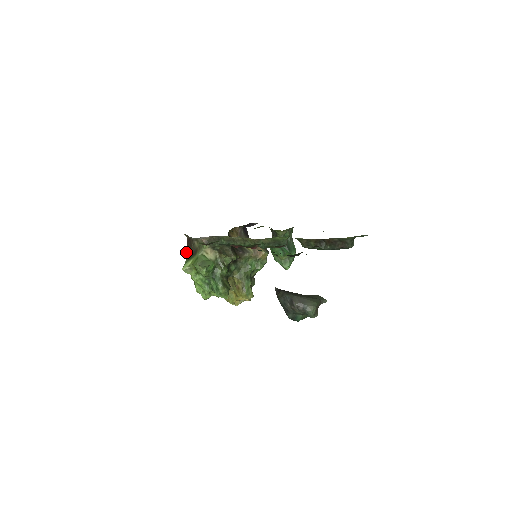
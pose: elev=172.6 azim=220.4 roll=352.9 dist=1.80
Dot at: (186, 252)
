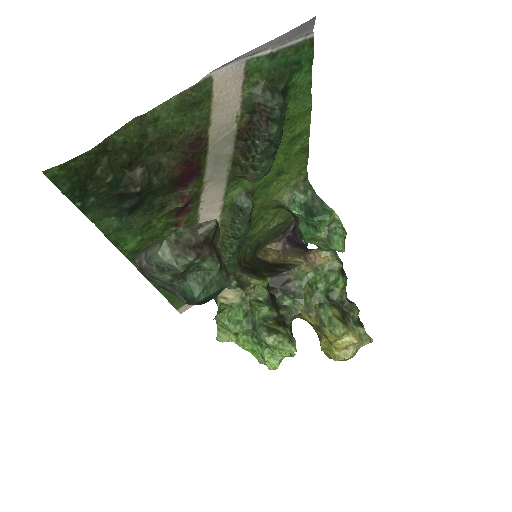
Dot at: occluded
